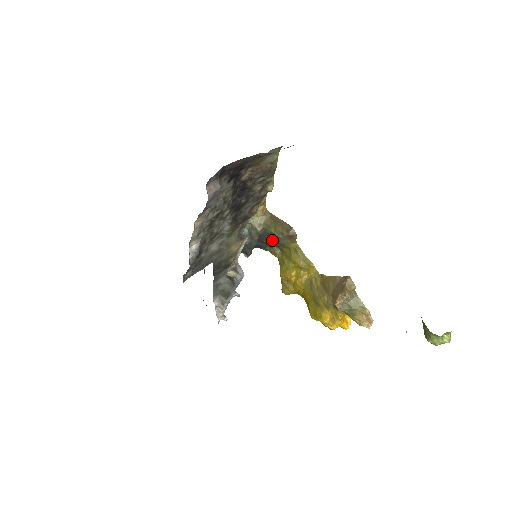
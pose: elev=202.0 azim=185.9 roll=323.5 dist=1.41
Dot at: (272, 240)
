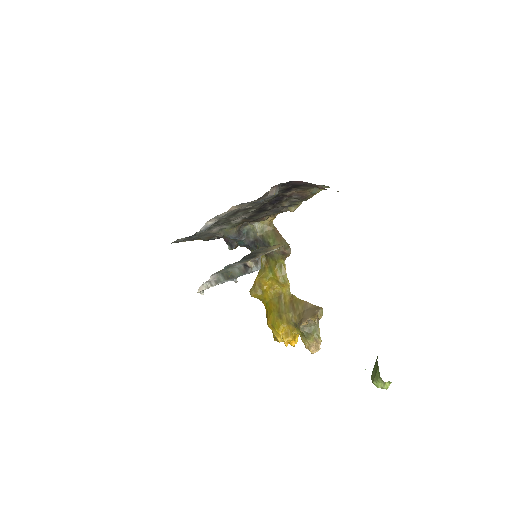
Dot at: occluded
